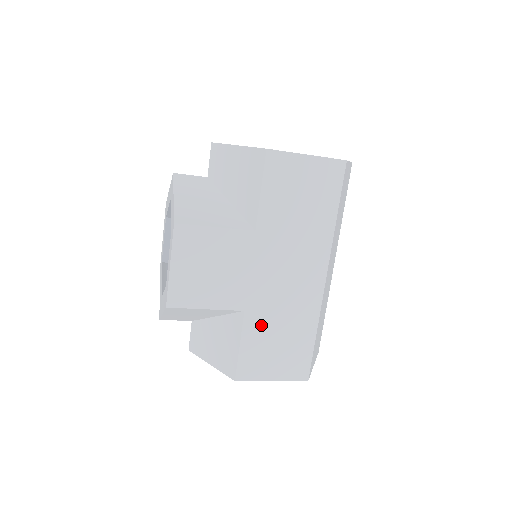
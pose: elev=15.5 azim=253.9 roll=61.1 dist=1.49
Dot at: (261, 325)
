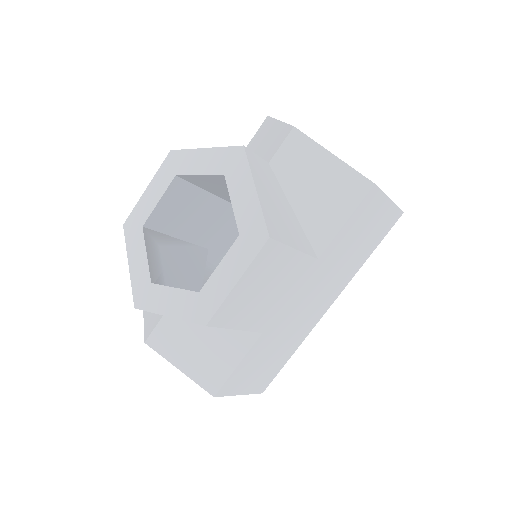
Dot at: (265, 346)
